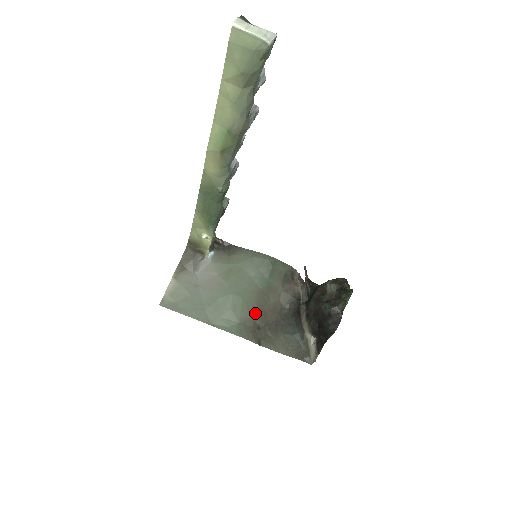
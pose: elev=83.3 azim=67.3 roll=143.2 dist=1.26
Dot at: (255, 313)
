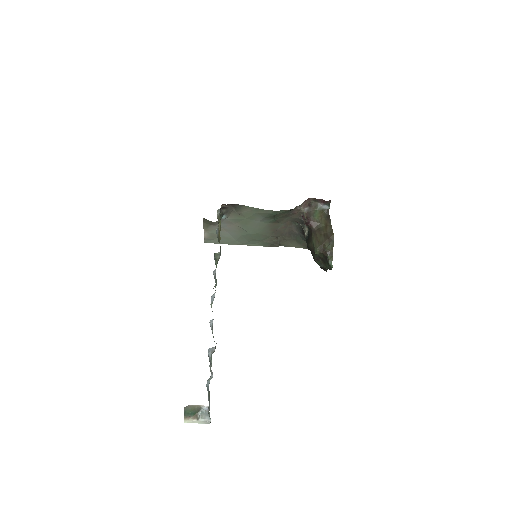
Dot at: (271, 234)
